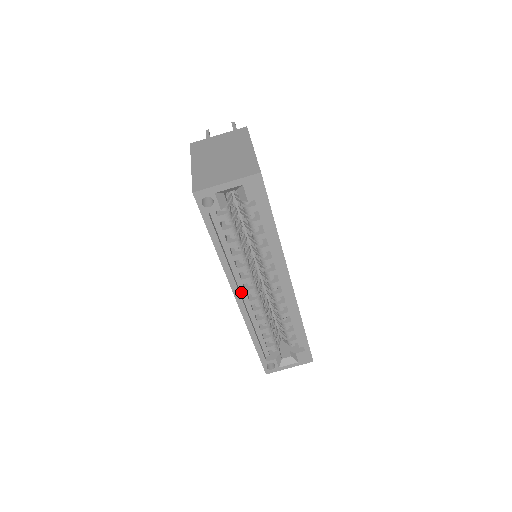
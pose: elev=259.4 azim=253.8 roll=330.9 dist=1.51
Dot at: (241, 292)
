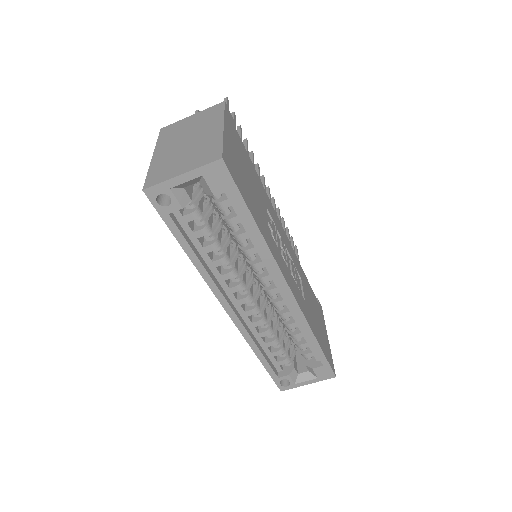
Dot at: (232, 302)
